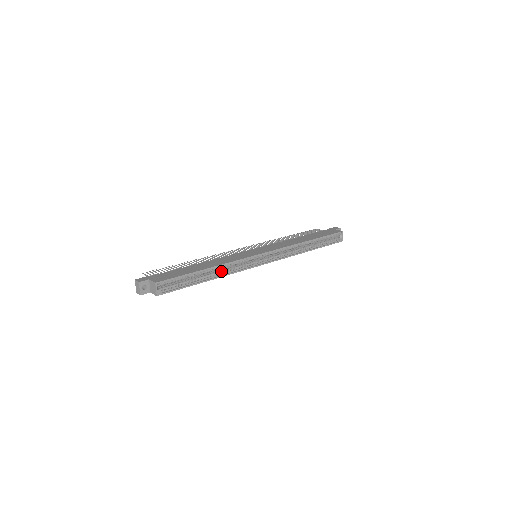
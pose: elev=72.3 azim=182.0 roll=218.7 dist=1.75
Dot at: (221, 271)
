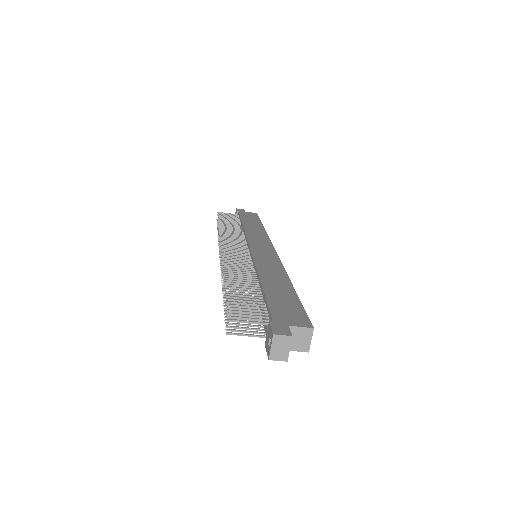
Dot at: occluded
